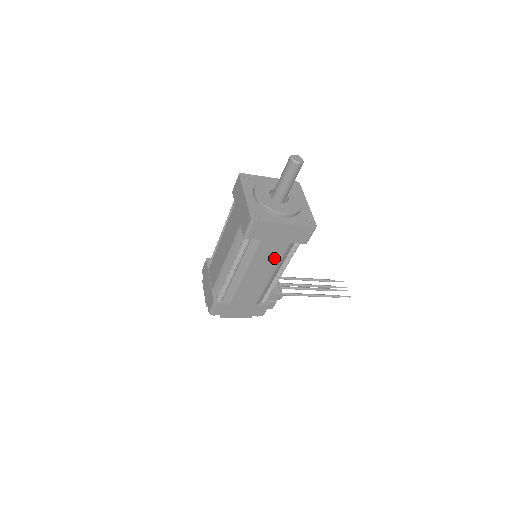
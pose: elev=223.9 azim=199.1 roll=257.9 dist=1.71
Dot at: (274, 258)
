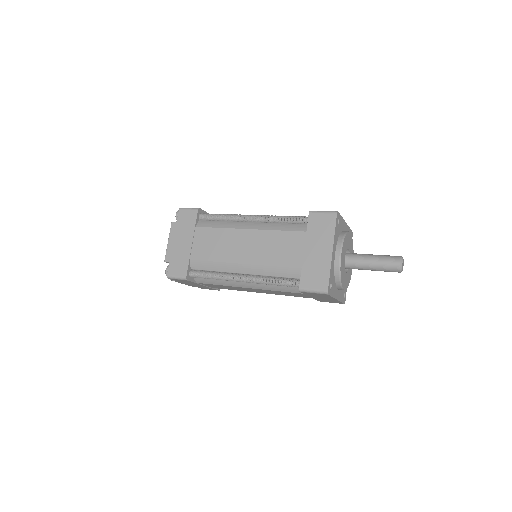
Dot at: (286, 294)
